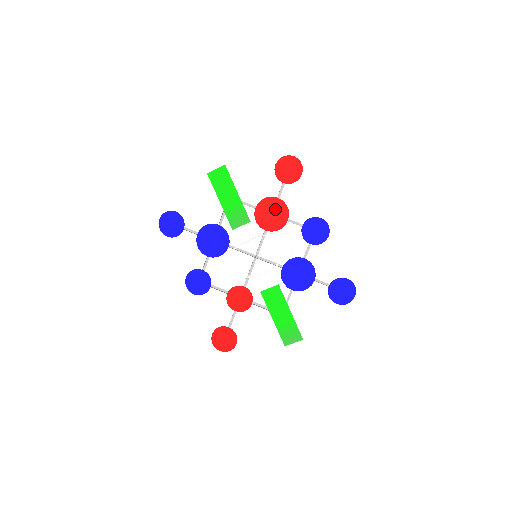
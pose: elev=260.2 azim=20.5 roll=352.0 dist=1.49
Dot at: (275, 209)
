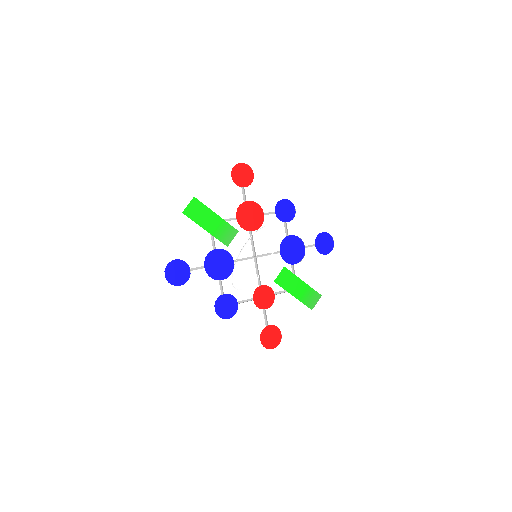
Dot at: (250, 211)
